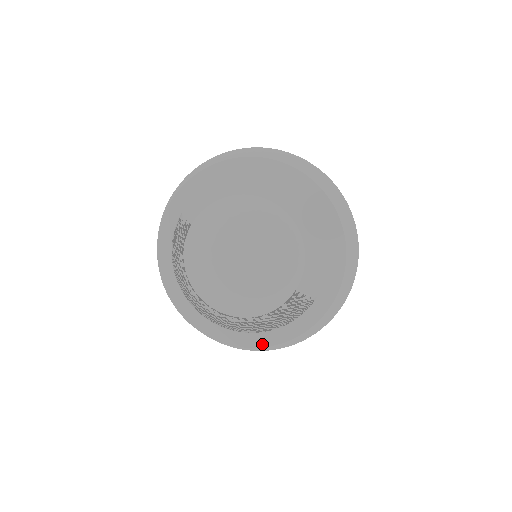
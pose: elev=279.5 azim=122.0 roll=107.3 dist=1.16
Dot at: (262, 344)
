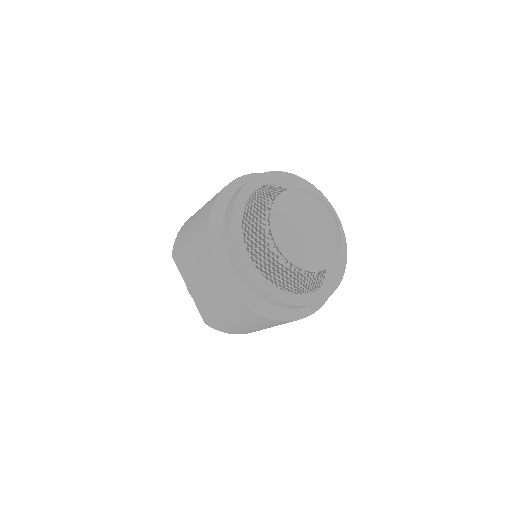
Dot at: (276, 296)
